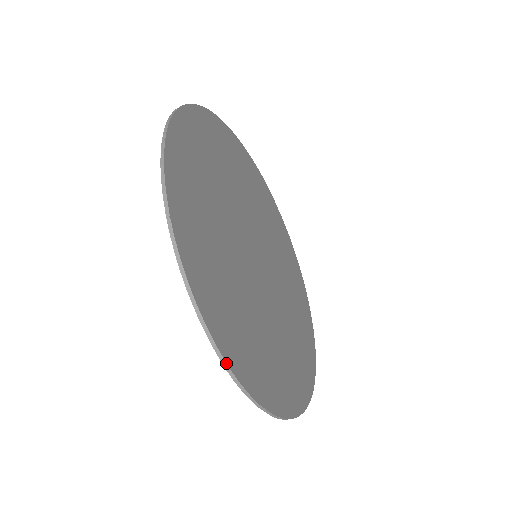
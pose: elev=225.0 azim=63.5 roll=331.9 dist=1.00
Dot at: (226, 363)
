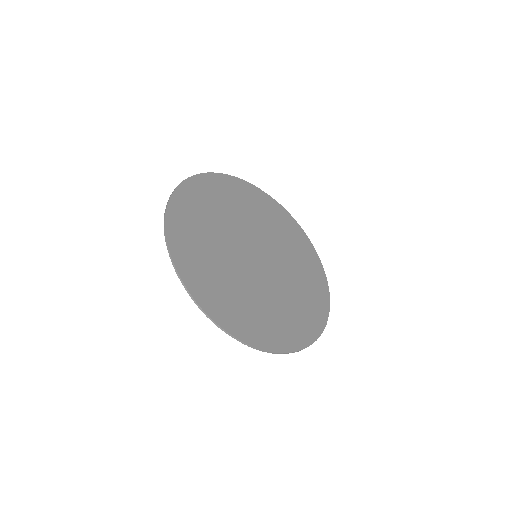
Dot at: (253, 347)
